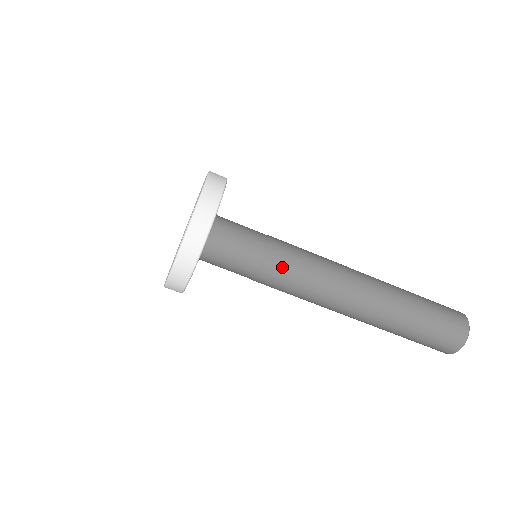
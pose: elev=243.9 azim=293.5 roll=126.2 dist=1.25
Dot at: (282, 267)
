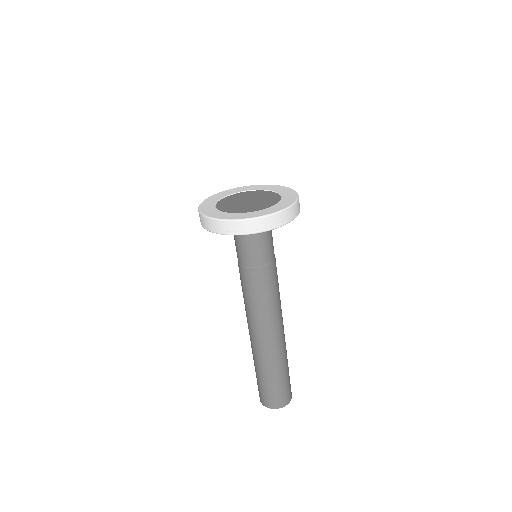
Dot at: (261, 281)
